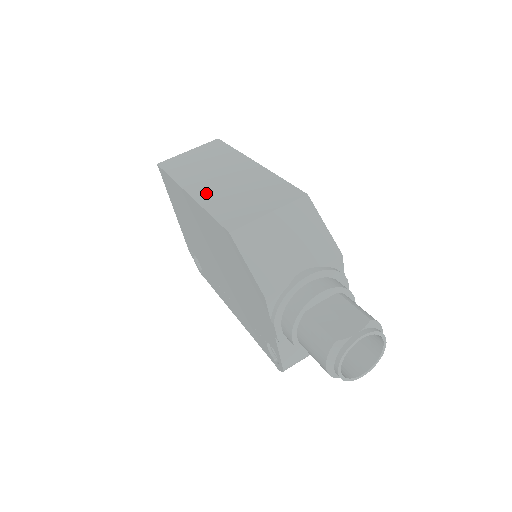
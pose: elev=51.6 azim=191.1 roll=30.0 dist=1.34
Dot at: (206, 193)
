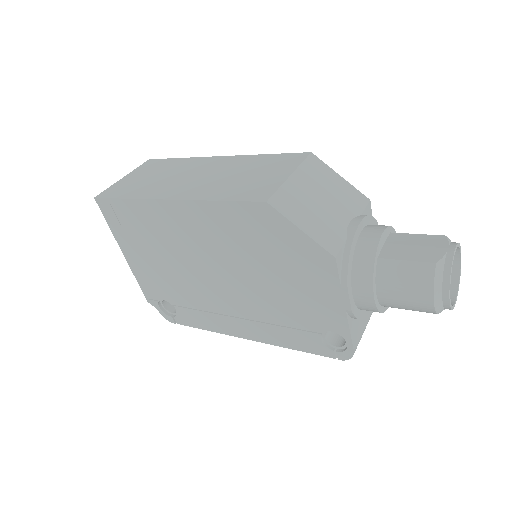
Dot at: (193, 191)
